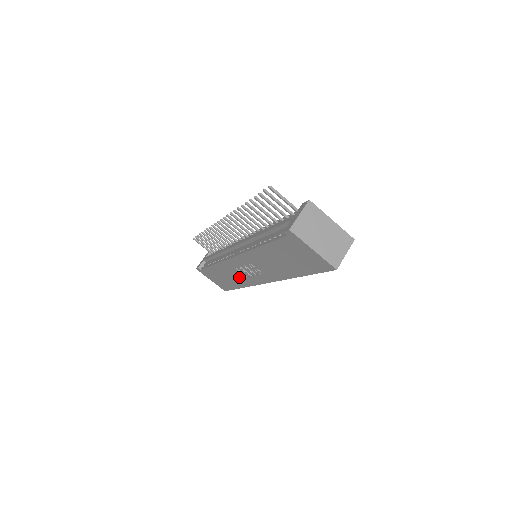
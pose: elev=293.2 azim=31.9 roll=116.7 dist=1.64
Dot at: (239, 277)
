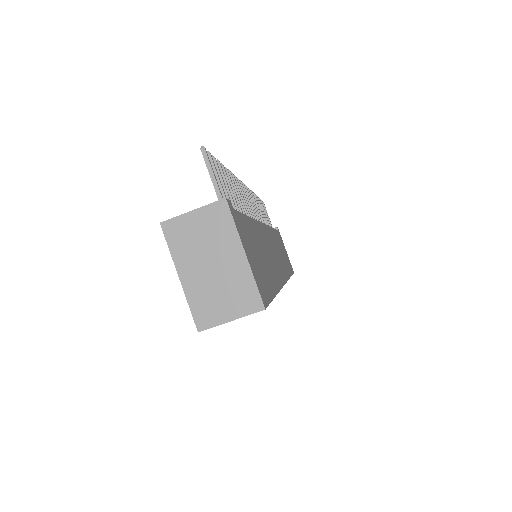
Dot at: occluded
